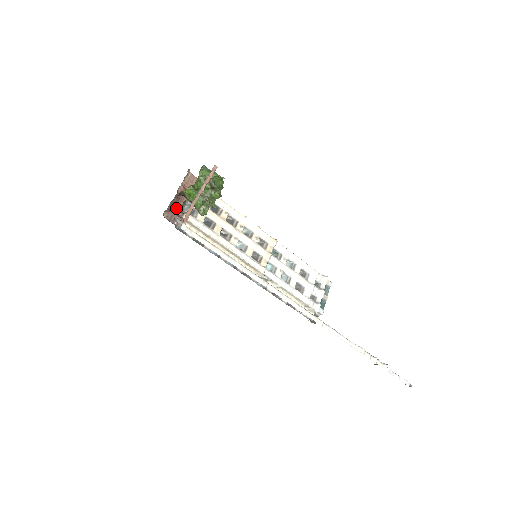
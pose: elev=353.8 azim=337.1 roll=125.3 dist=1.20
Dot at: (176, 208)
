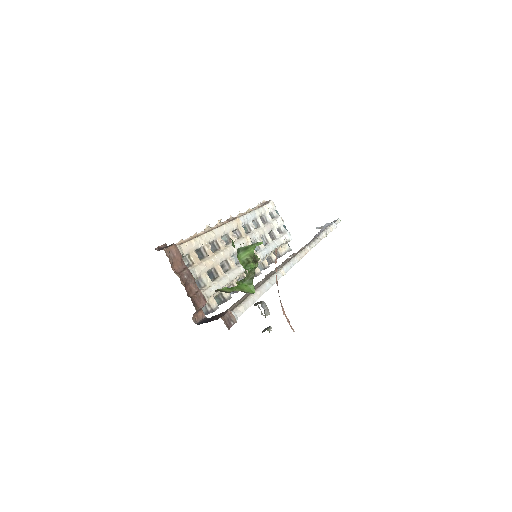
Dot at: (198, 303)
